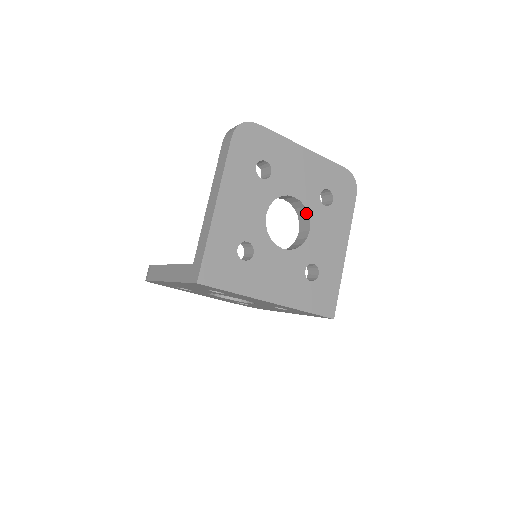
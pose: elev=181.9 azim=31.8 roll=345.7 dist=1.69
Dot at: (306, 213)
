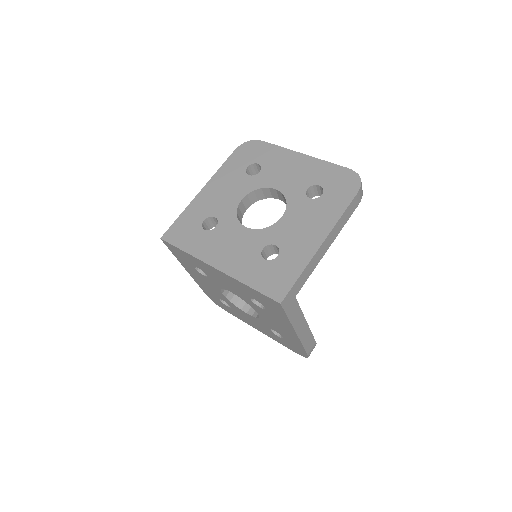
Dot at: (287, 204)
